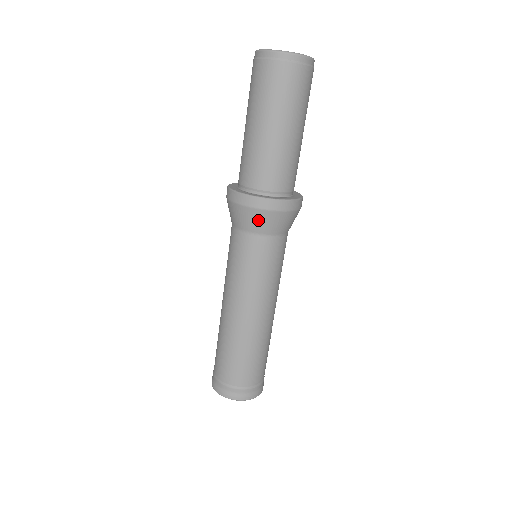
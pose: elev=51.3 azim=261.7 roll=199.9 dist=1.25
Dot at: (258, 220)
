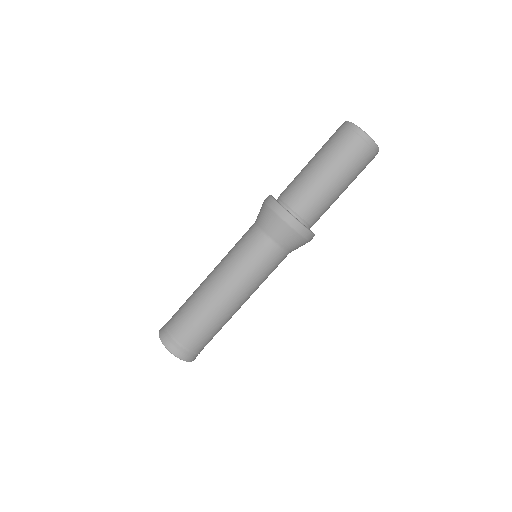
Dot at: (295, 243)
